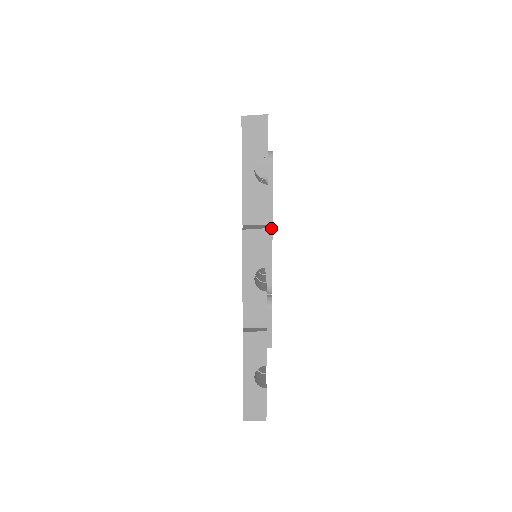
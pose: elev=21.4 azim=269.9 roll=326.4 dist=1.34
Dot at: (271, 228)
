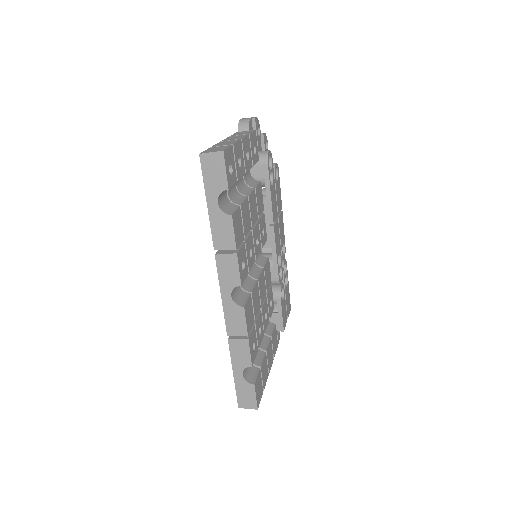
Dot at: (272, 226)
